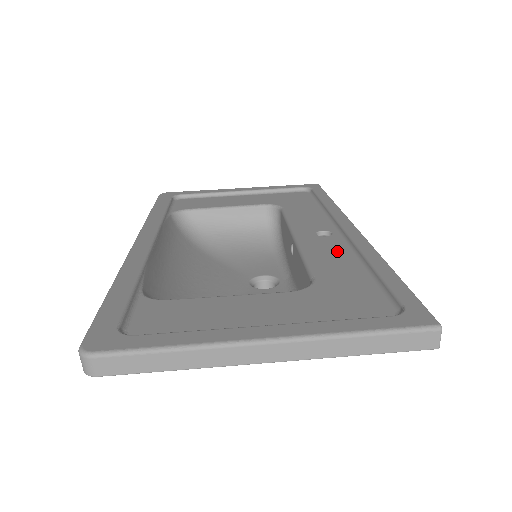
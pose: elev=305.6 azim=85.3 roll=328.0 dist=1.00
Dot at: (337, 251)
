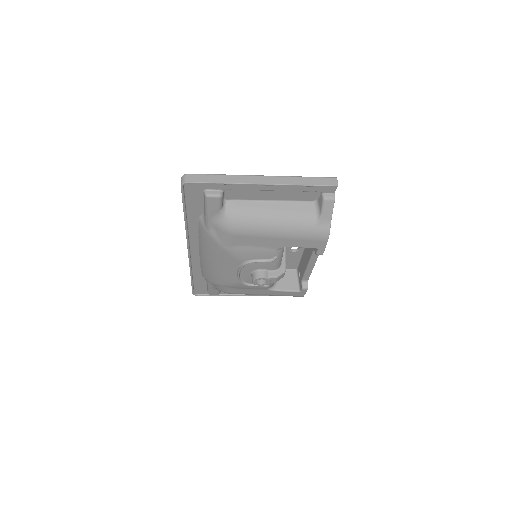
Dot at: occluded
